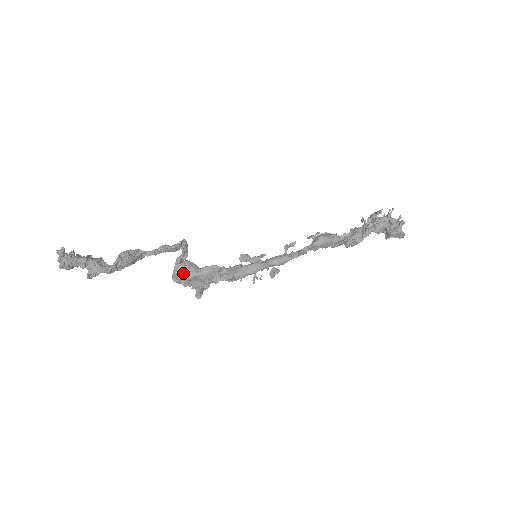
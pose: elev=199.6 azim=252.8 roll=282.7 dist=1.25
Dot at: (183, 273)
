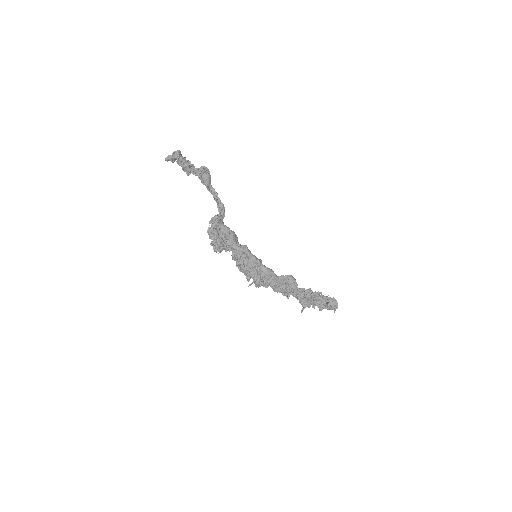
Dot at: (219, 221)
